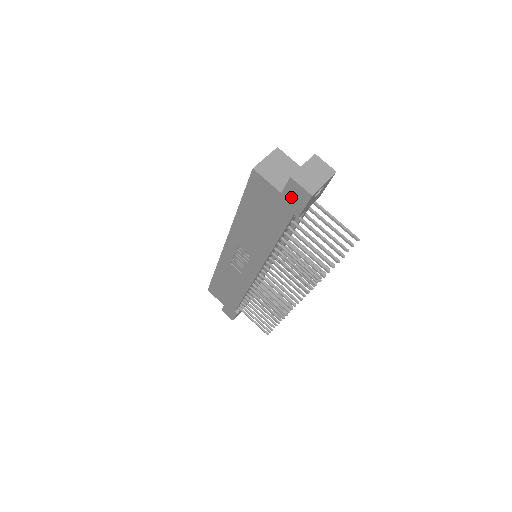
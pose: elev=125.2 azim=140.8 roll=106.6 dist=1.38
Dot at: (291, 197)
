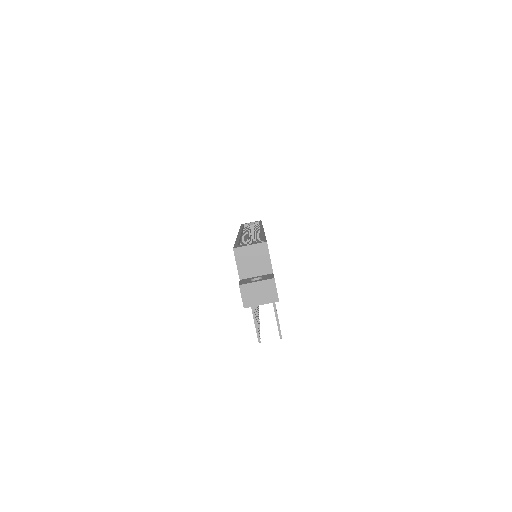
Dot at: occluded
